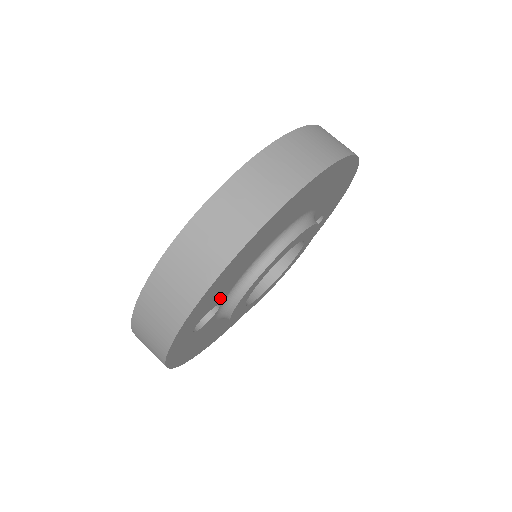
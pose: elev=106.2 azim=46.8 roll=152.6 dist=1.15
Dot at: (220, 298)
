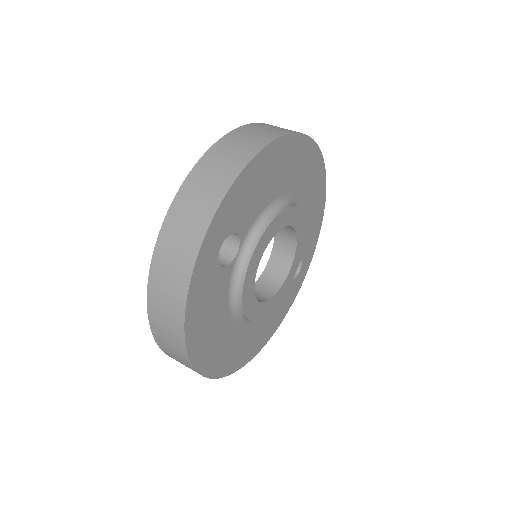
Dot at: (244, 224)
